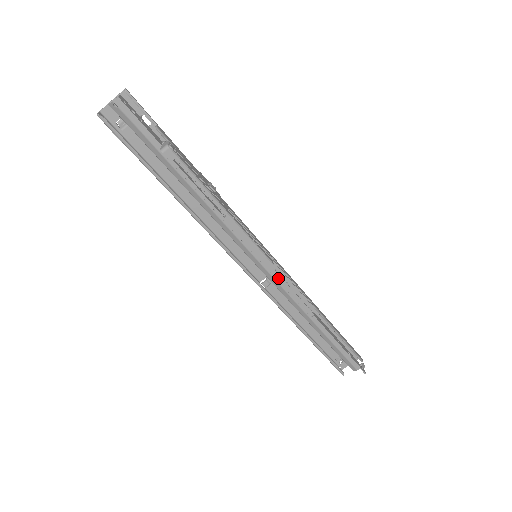
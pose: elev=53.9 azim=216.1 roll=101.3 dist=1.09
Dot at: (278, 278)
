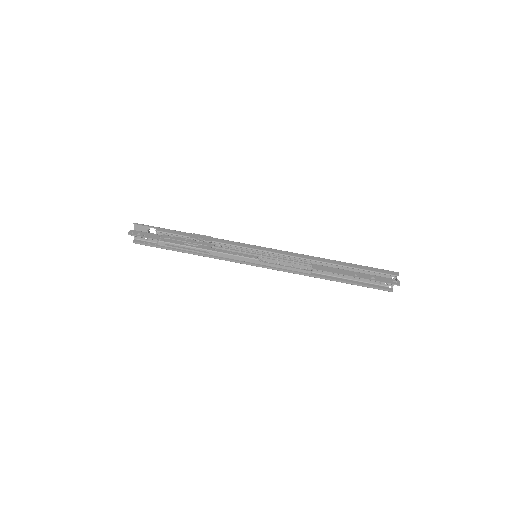
Dot at: (267, 265)
